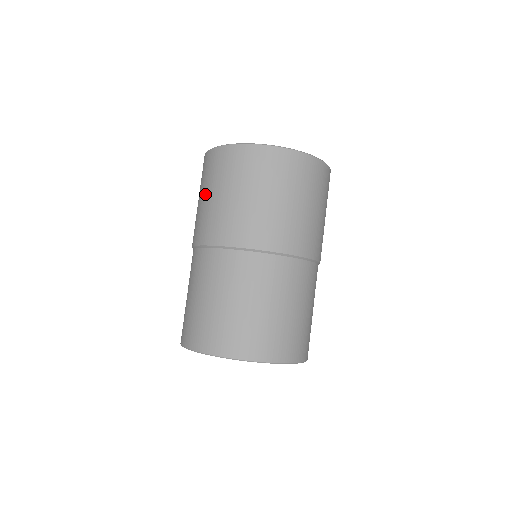
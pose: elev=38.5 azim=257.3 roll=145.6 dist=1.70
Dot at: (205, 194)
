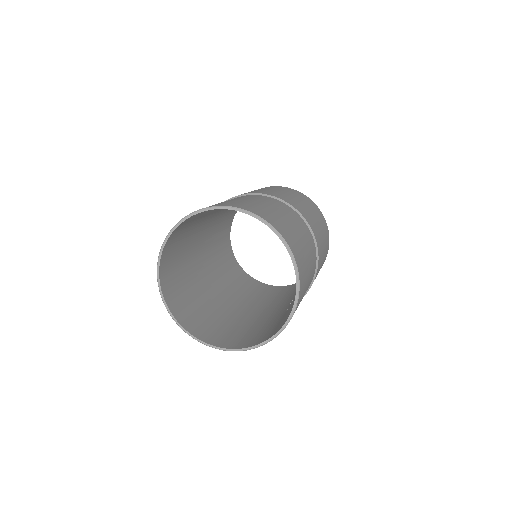
Dot at: occluded
